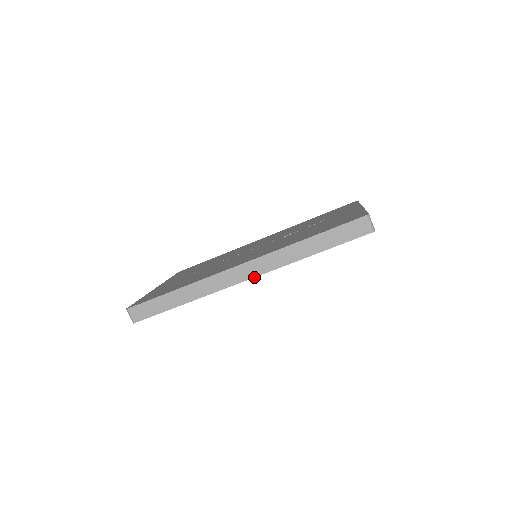
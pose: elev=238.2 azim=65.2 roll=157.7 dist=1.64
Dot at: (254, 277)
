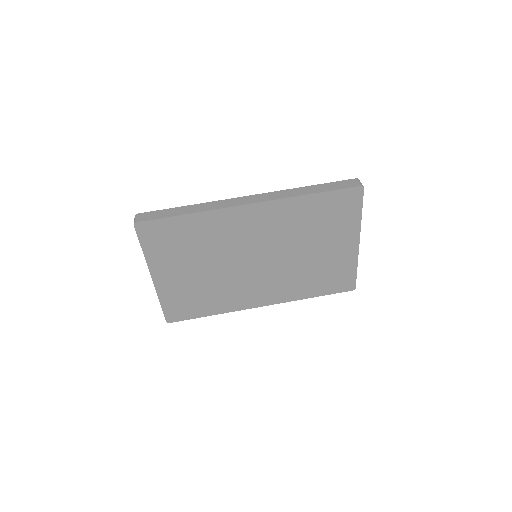
Dot at: (259, 202)
